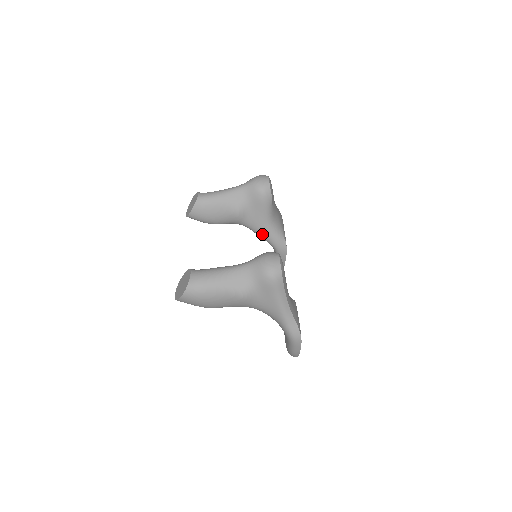
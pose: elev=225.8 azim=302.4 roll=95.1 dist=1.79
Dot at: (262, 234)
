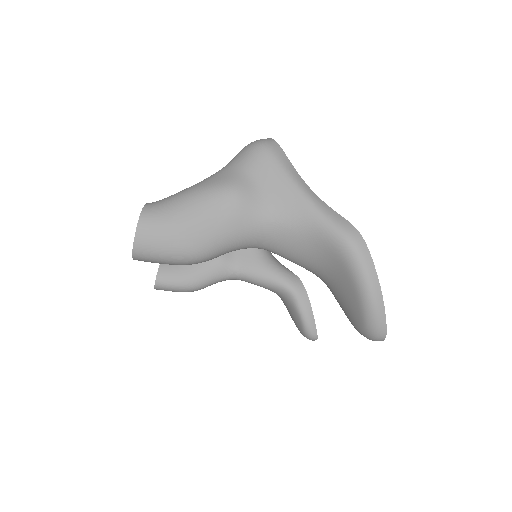
Dot at: (262, 273)
